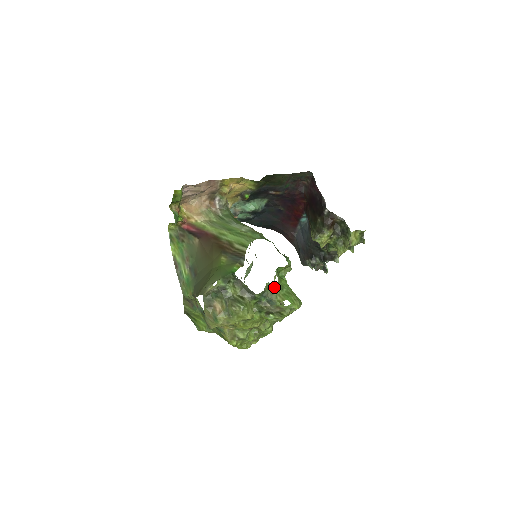
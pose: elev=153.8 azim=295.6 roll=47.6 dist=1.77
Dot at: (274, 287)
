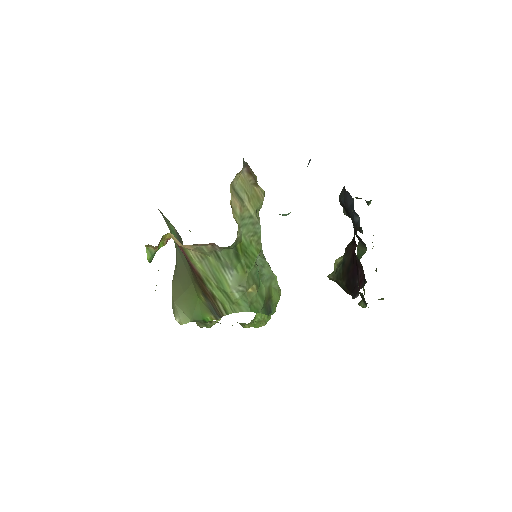
Dot at: (244, 324)
